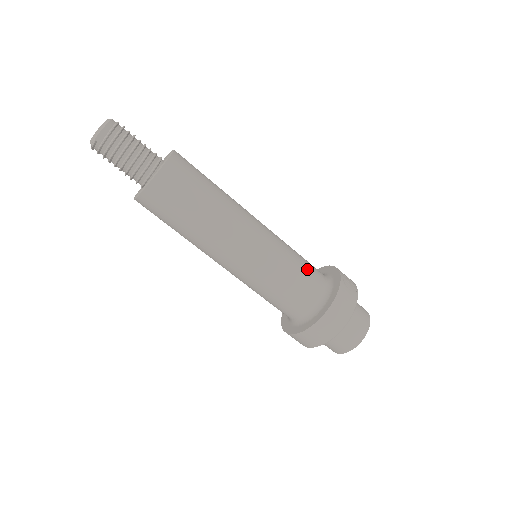
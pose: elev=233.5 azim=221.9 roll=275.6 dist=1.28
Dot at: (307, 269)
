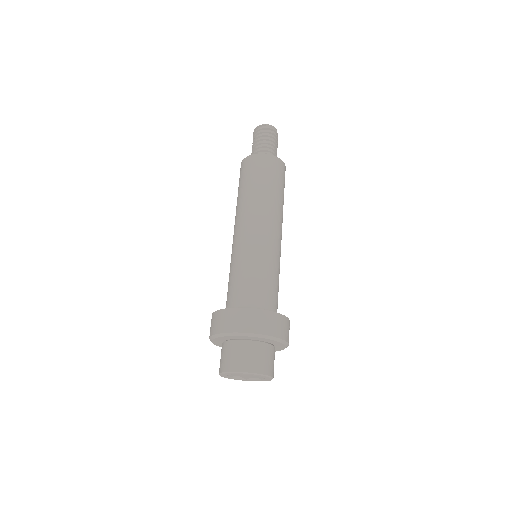
Dot at: occluded
